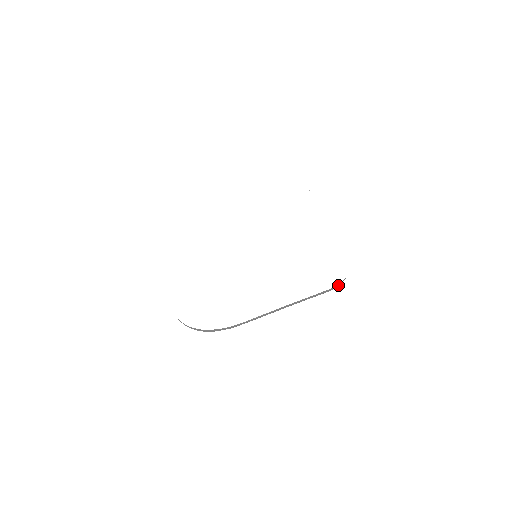
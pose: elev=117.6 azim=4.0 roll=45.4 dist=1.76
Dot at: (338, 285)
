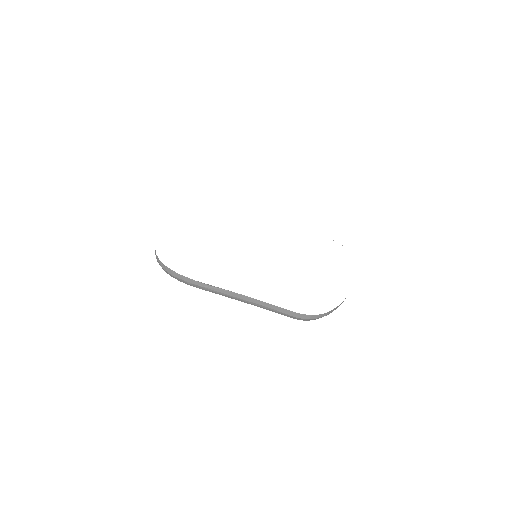
Dot at: (305, 317)
